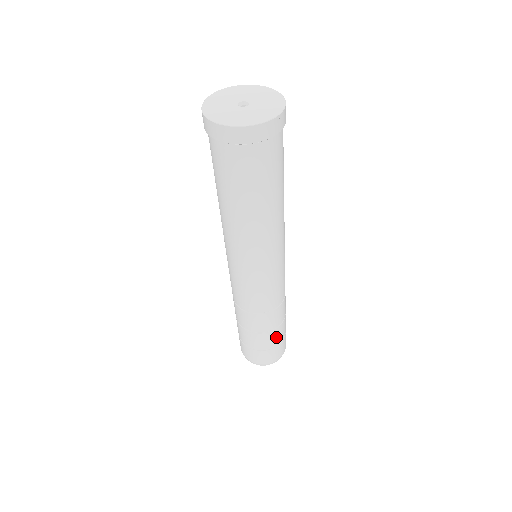
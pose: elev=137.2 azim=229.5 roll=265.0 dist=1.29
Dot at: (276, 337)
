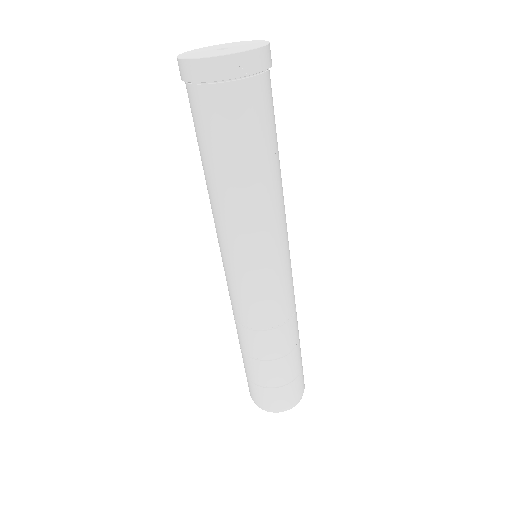
Dot at: (279, 372)
